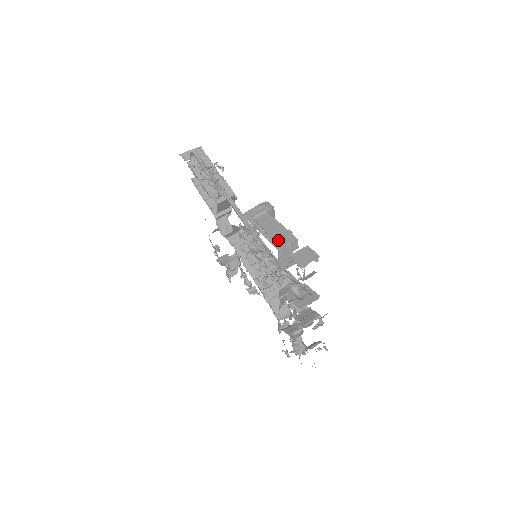
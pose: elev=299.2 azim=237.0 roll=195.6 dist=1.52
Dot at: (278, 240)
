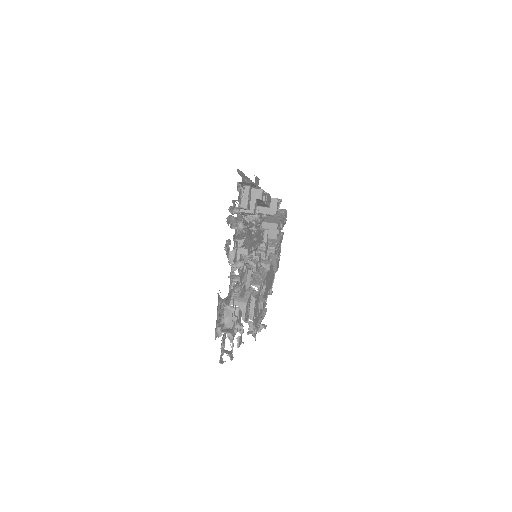
Dot at: occluded
